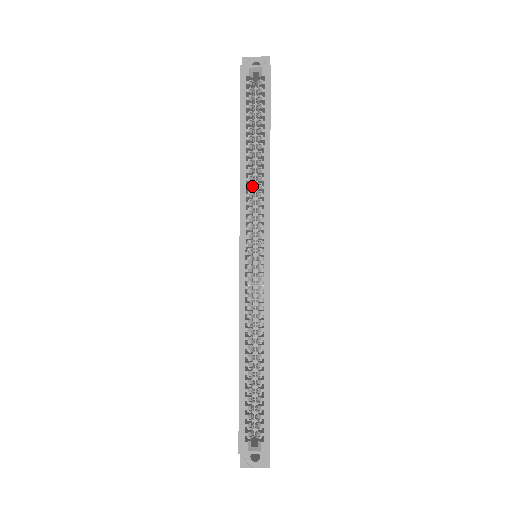
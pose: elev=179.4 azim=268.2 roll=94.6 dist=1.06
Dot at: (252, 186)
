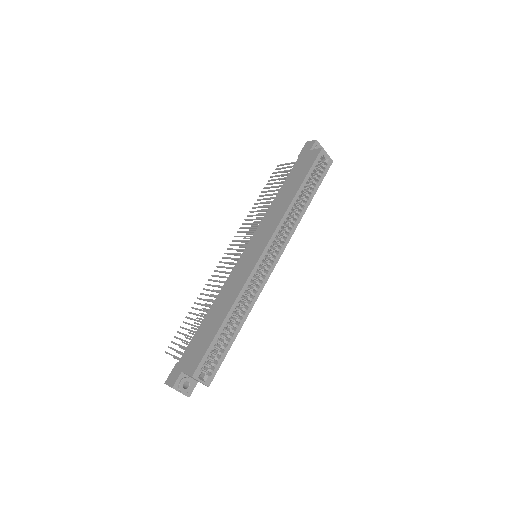
Dot at: occluded
